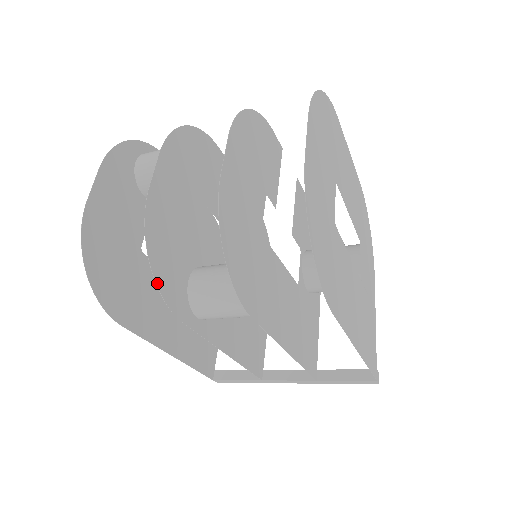
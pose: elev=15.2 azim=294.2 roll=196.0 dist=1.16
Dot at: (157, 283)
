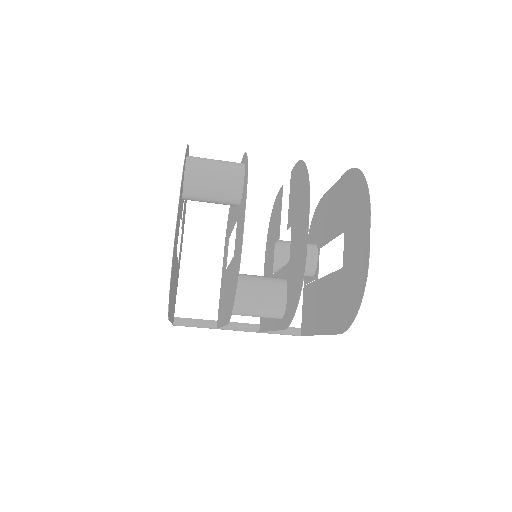
Dot at: occluded
